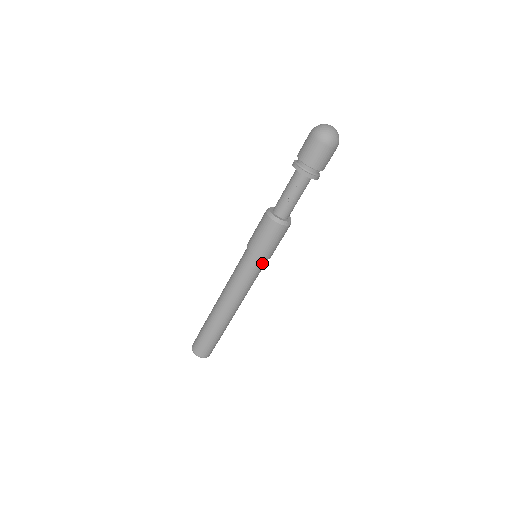
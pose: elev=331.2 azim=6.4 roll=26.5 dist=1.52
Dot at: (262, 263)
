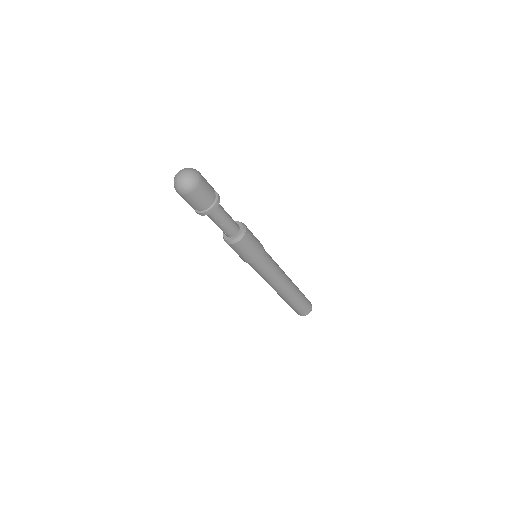
Dot at: (262, 261)
